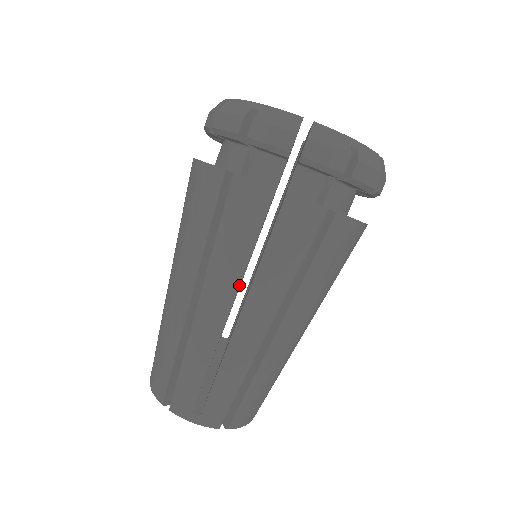
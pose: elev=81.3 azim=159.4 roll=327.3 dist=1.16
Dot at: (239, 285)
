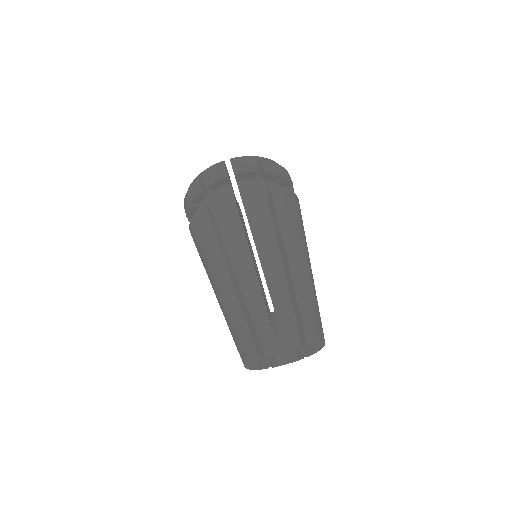
Dot at: (248, 246)
